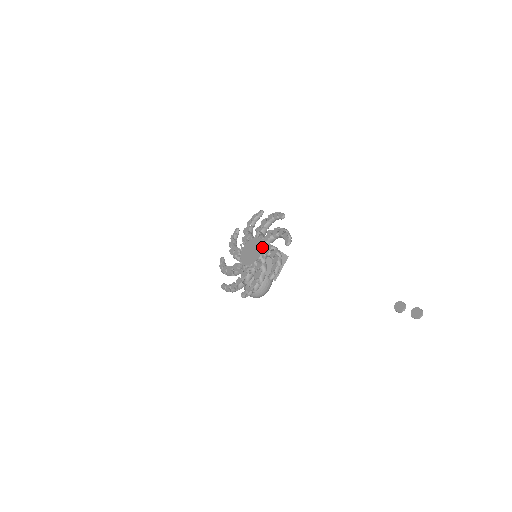
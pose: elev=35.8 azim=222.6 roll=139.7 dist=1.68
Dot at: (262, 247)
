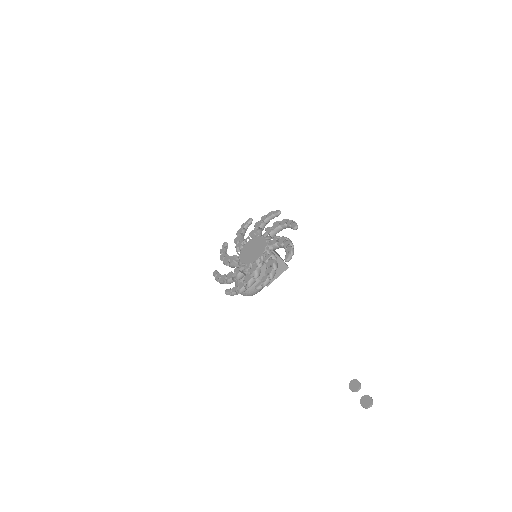
Dot at: (263, 251)
